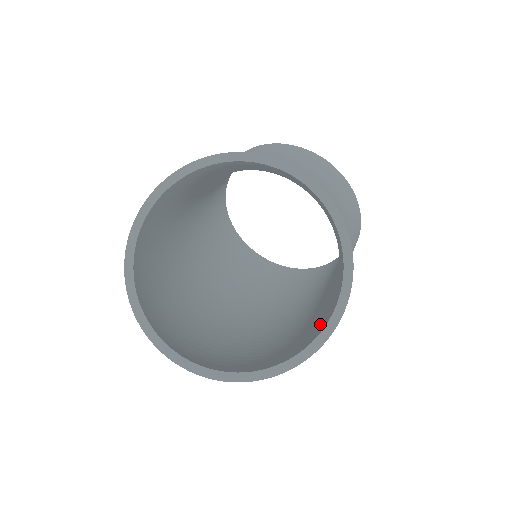
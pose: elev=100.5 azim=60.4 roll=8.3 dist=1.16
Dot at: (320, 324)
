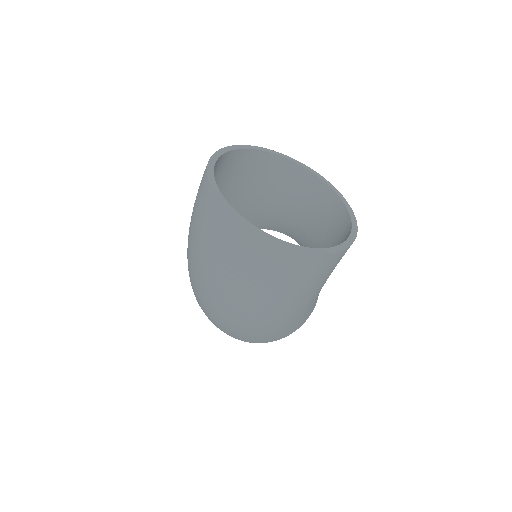
Dot at: occluded
